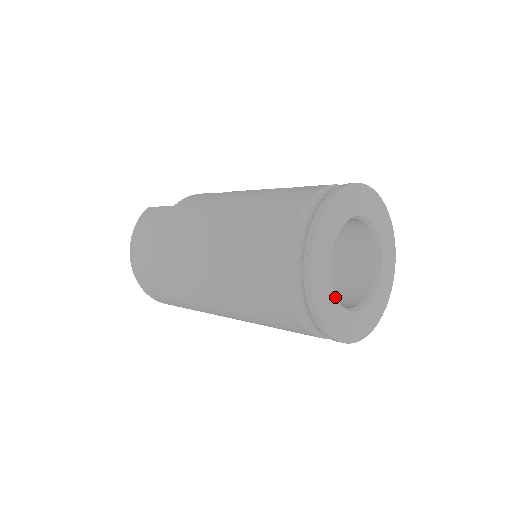
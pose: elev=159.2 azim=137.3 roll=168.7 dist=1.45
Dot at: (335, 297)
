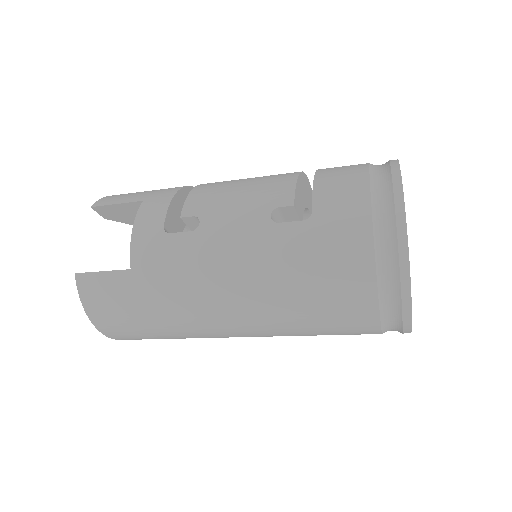
Dot at: occluded
